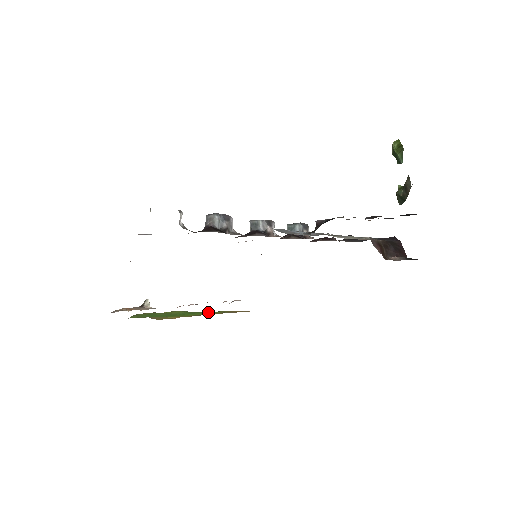
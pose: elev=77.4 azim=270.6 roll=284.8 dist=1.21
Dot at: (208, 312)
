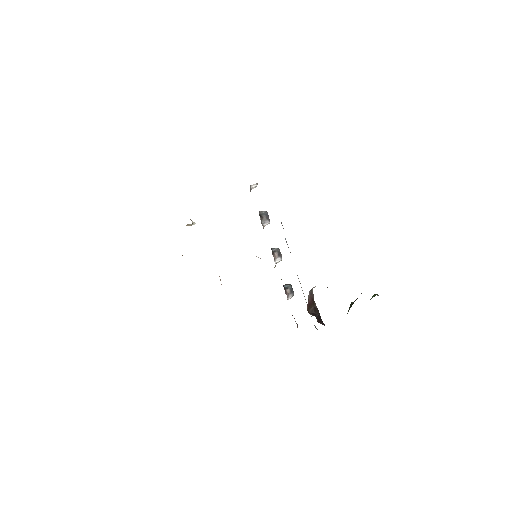
Dot at: occluded
